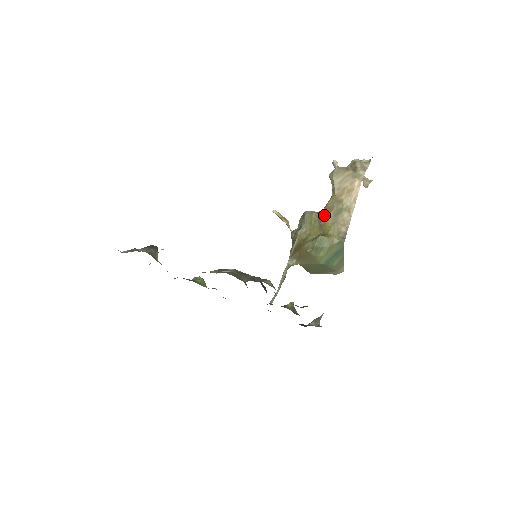
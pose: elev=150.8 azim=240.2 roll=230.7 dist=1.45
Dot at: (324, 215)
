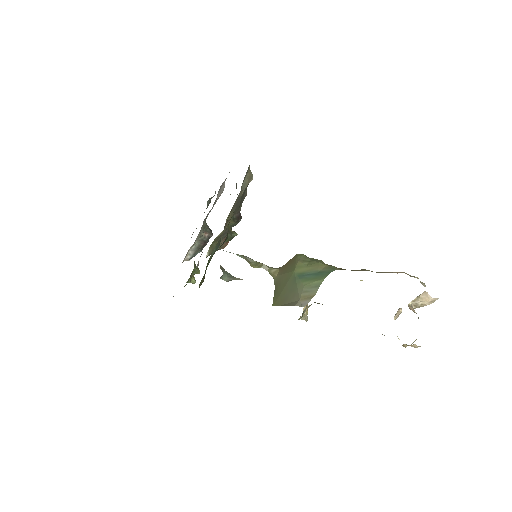
Dot at: occluded
